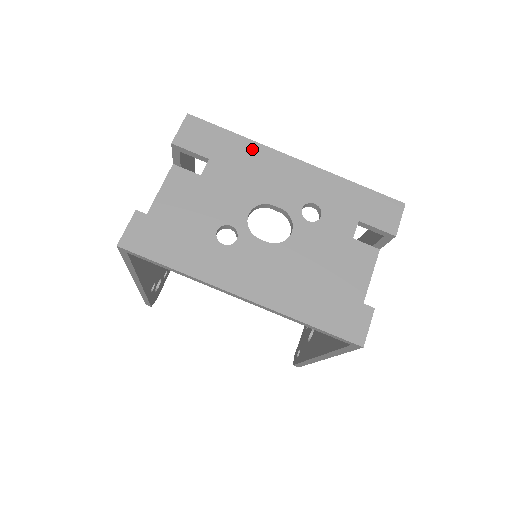
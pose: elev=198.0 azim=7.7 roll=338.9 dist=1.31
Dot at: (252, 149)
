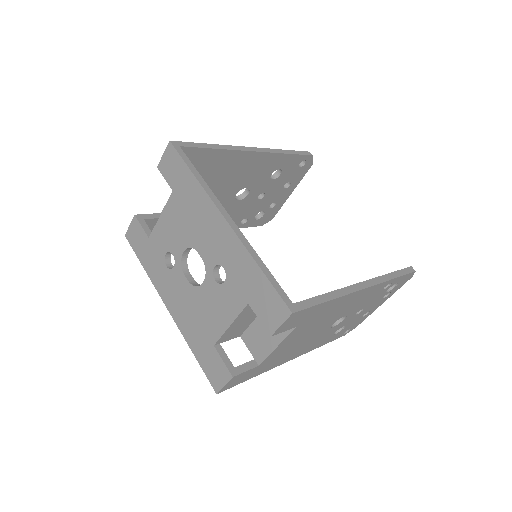
Dot at: (198, 194)
